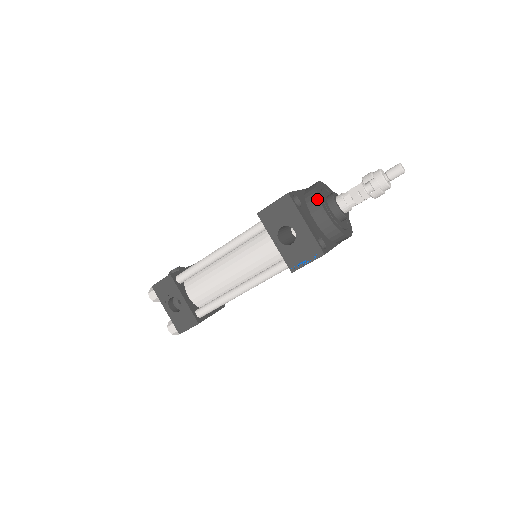
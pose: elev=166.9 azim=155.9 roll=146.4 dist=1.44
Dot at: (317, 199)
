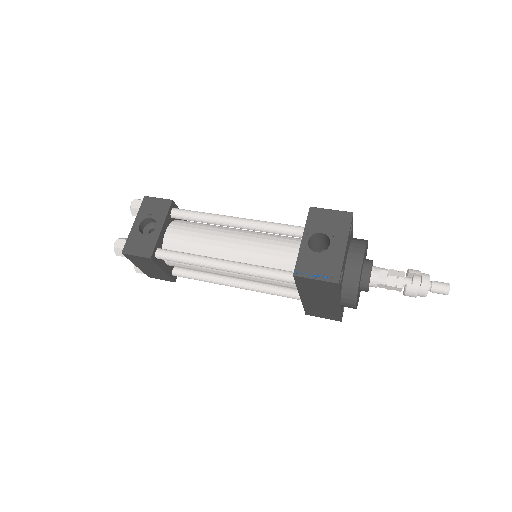
Dot at: (364, 246)
